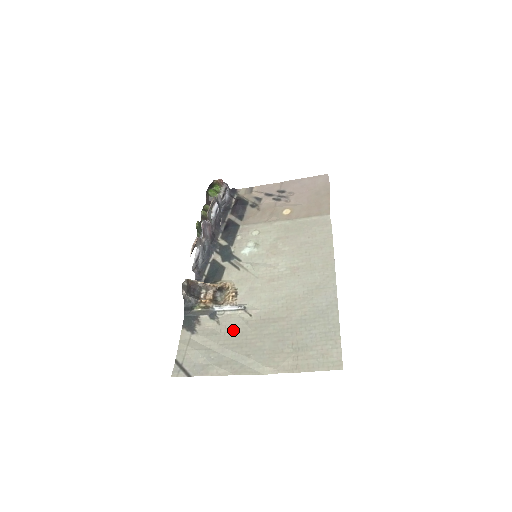
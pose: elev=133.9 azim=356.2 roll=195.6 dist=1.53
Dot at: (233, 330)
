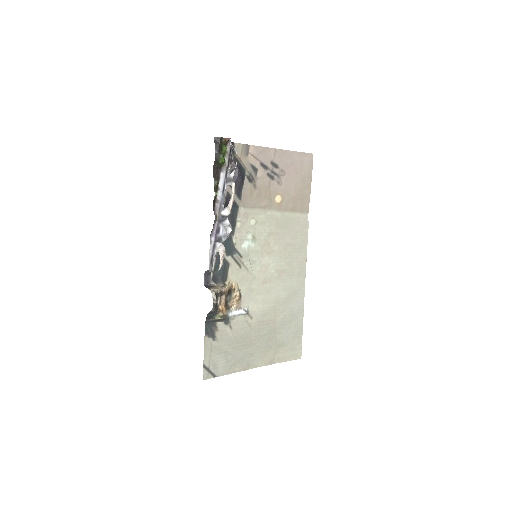
Dot at: (241, 334)
